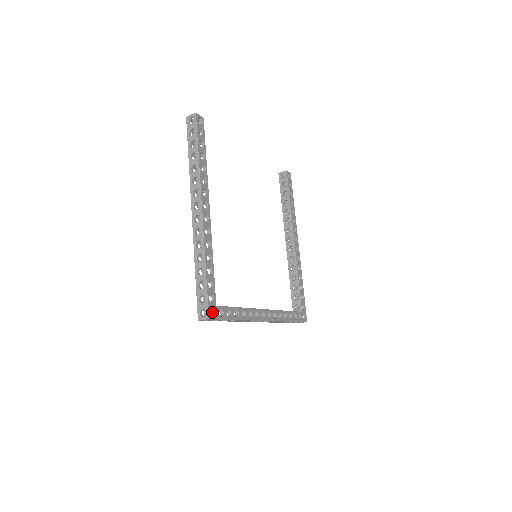
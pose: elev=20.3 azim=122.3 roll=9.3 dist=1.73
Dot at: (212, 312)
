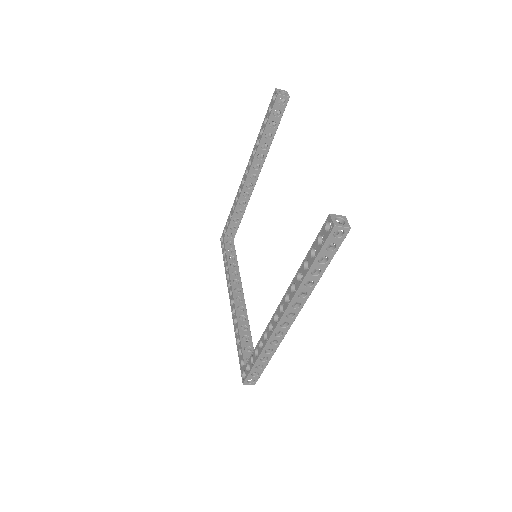
Dot at: (242, 360)
